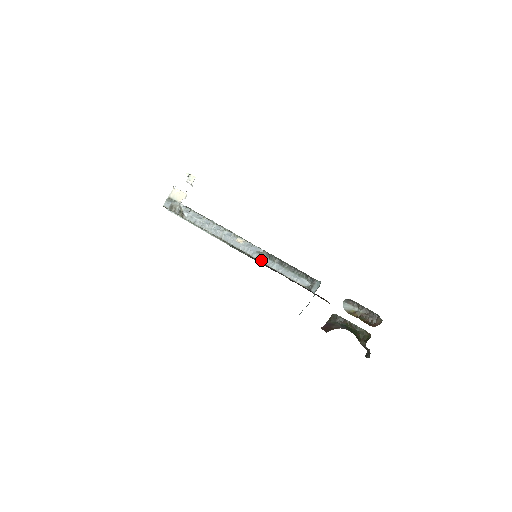
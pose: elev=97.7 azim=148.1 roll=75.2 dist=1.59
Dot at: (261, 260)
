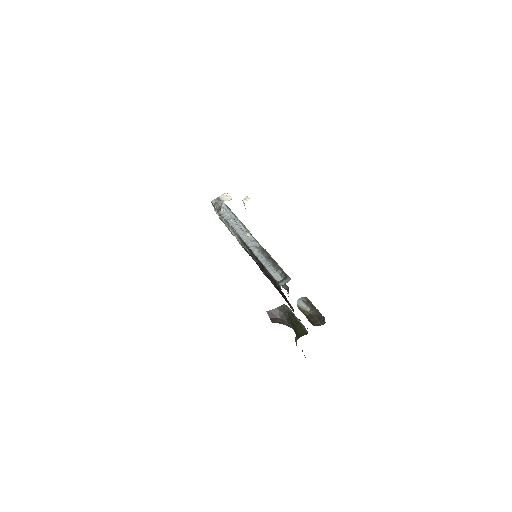
Dot at: (255, 252)
